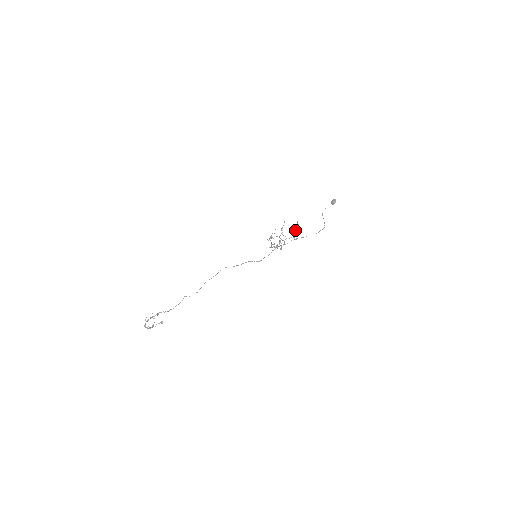
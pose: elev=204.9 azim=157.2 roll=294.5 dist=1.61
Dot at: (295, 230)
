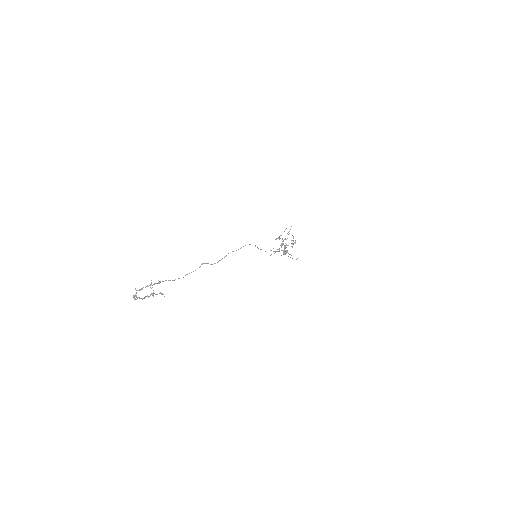
Dot at: occluded
